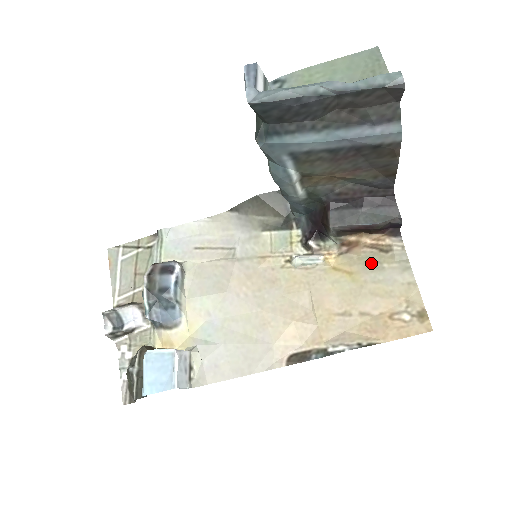
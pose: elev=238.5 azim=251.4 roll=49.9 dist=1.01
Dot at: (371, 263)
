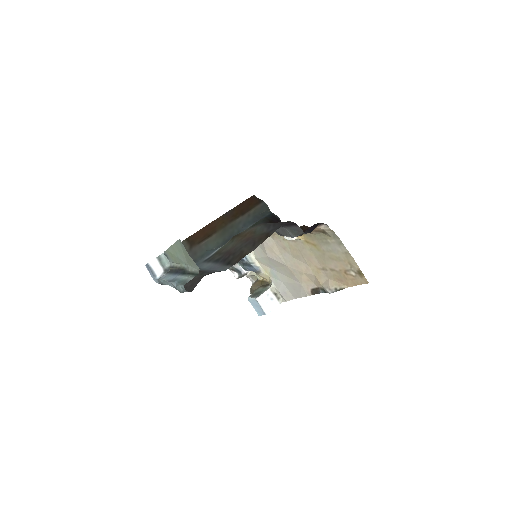
Dot at: (321, 239)
